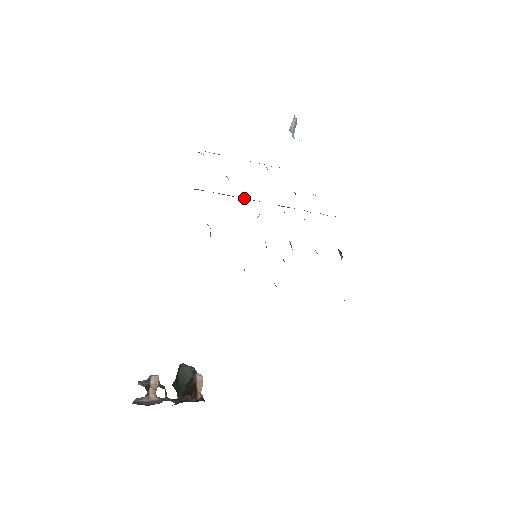
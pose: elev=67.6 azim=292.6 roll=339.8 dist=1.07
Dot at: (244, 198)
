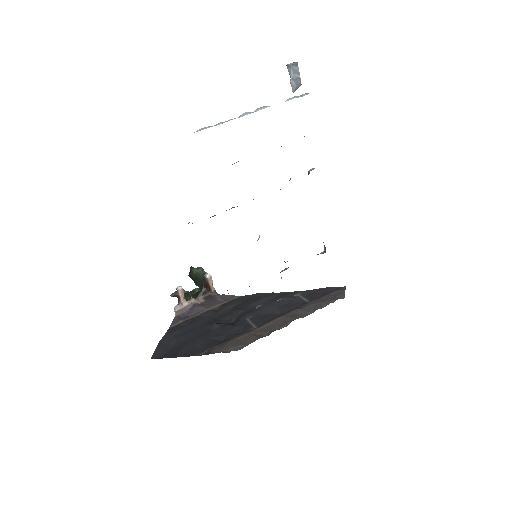
Dot at: occluded
